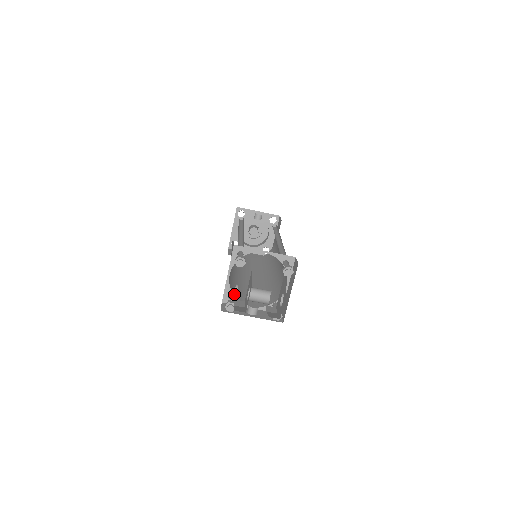
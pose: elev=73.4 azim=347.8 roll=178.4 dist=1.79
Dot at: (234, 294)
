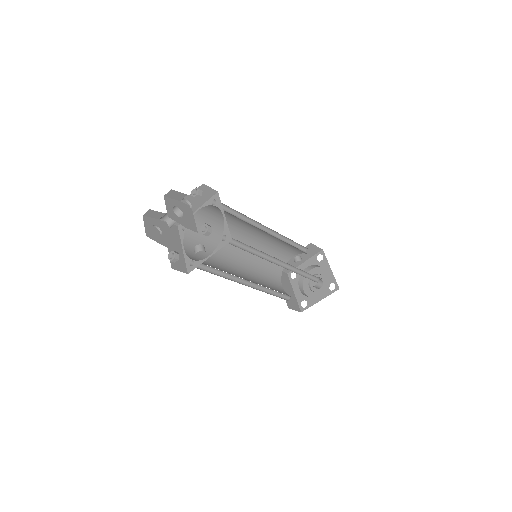
Dot at: (159, 237)
